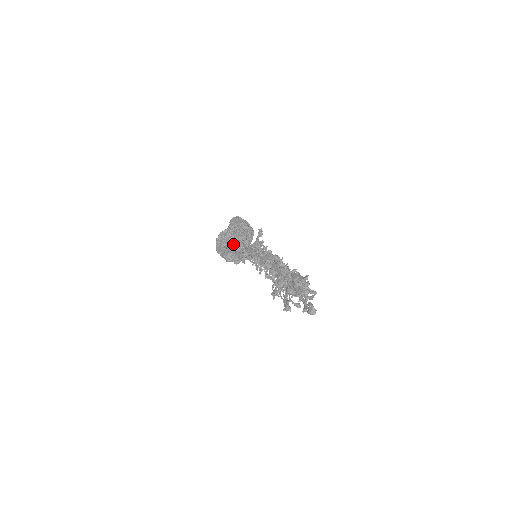
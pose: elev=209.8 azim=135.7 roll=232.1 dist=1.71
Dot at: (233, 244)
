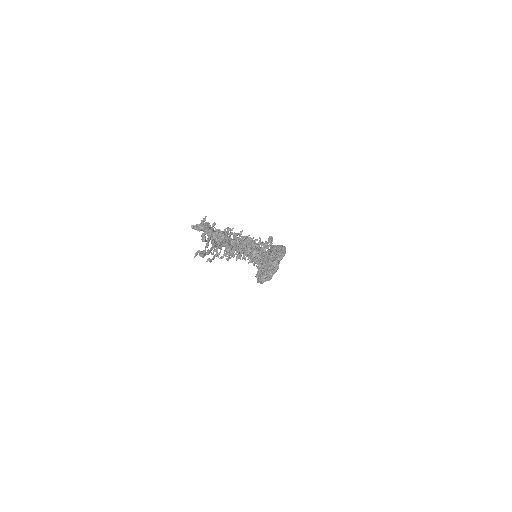
Dot at: occluded
